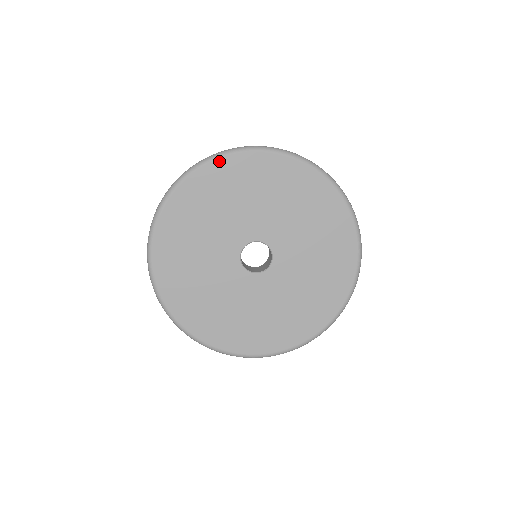
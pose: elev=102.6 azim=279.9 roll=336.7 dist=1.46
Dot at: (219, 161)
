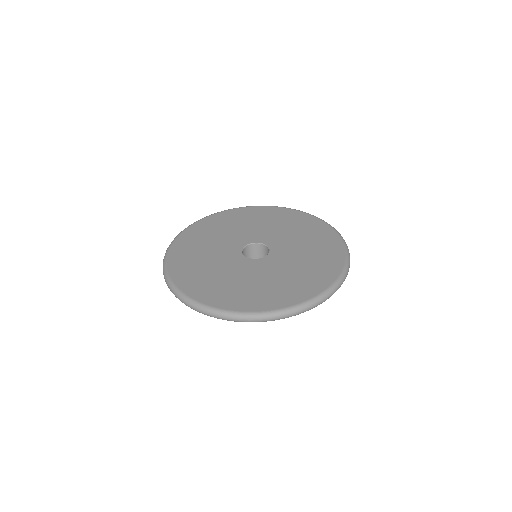
Dot at: (262, 207)
